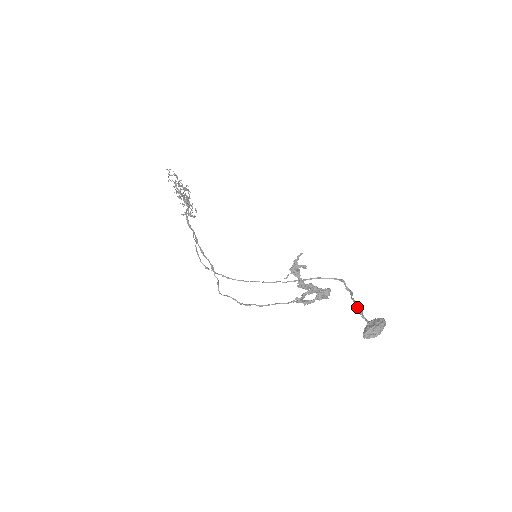
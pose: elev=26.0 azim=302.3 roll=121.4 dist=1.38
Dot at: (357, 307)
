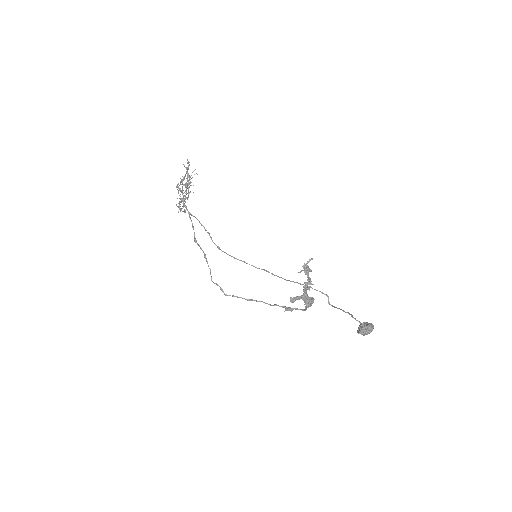
Dot at: (348, 313)
